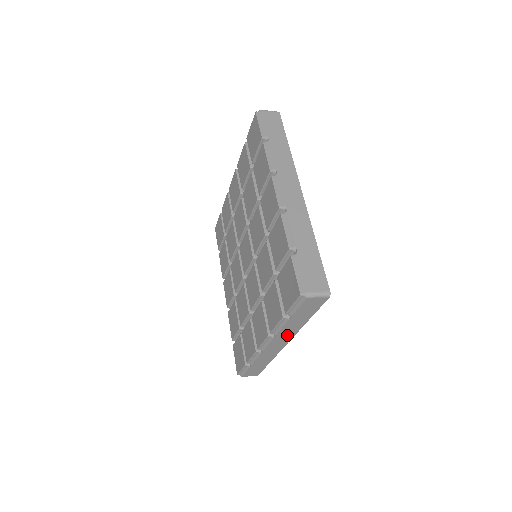
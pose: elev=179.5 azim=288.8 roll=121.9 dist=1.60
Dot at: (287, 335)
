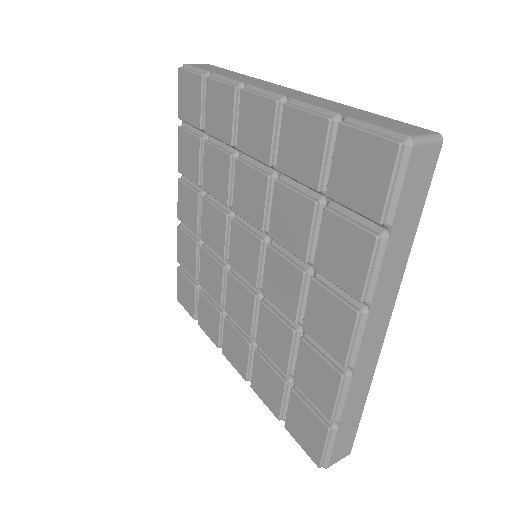
Dot at: occluded
